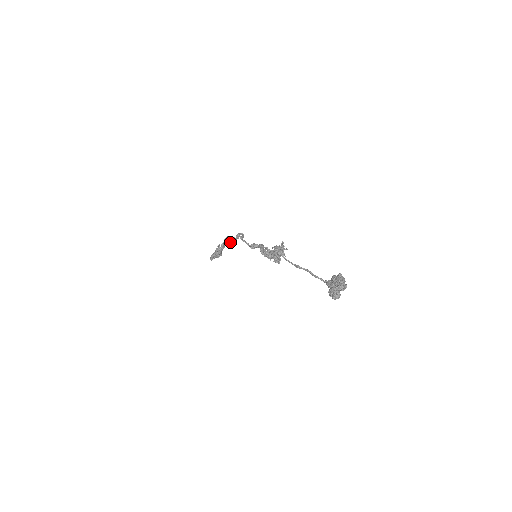
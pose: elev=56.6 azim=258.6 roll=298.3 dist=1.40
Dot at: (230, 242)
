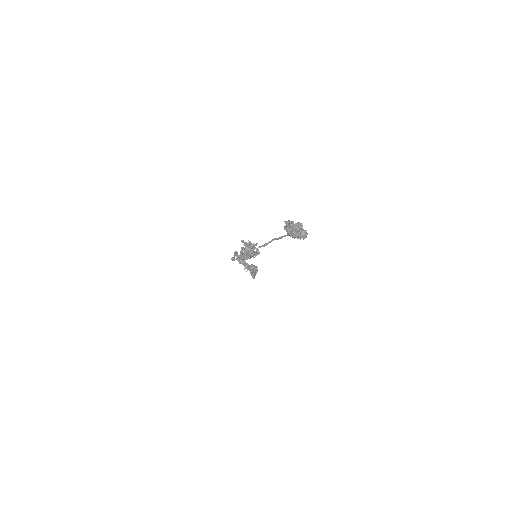
Dot at: (240, 262)
